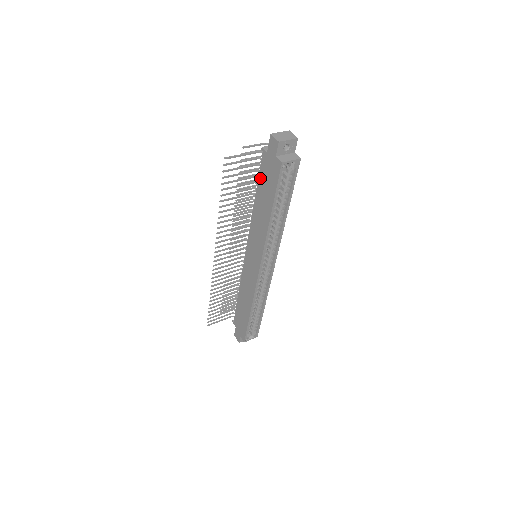
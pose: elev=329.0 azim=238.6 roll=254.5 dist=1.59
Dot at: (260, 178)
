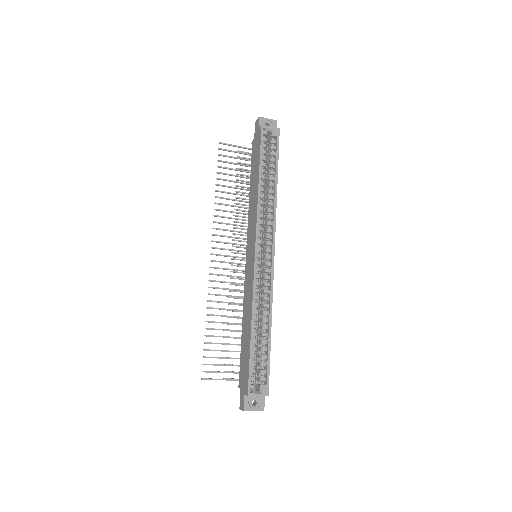
Dot at: (252, 165)
